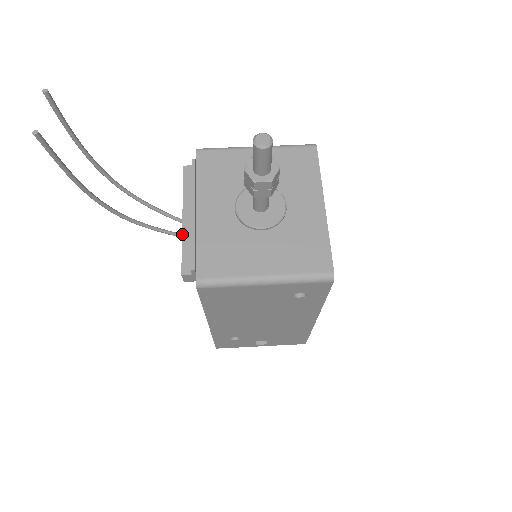
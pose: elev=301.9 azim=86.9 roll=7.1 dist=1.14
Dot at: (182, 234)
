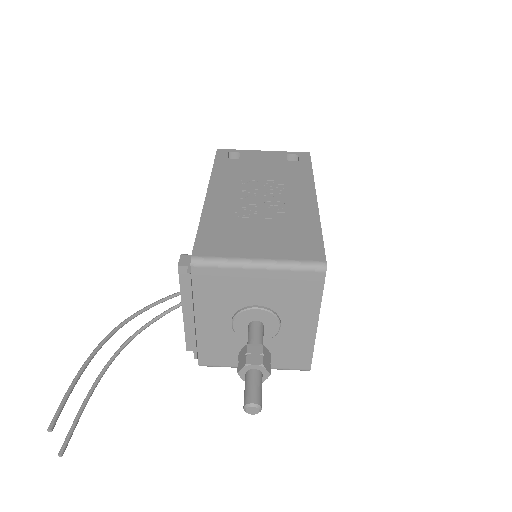
Dot at: (184, 325)
